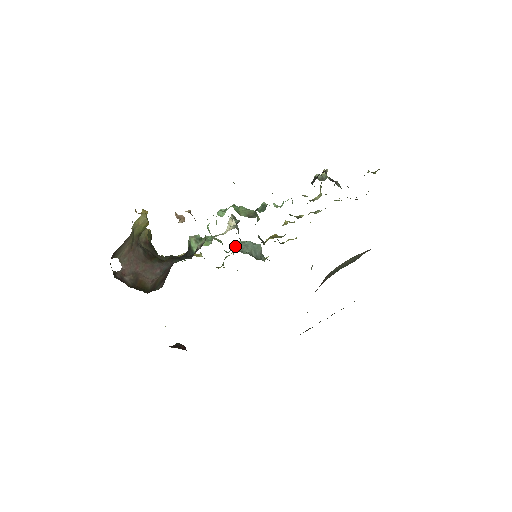
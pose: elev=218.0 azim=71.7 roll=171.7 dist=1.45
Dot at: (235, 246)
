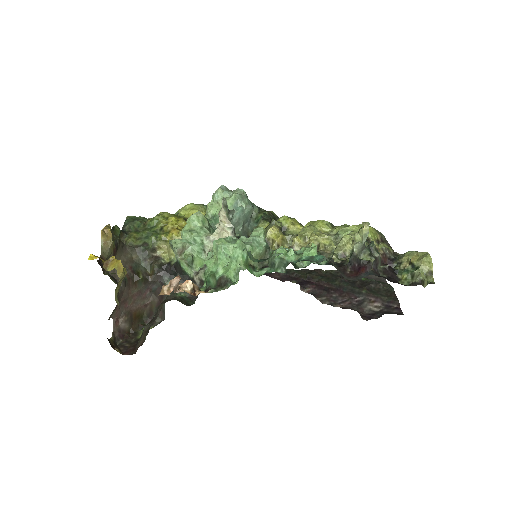
Dot at: occluded
